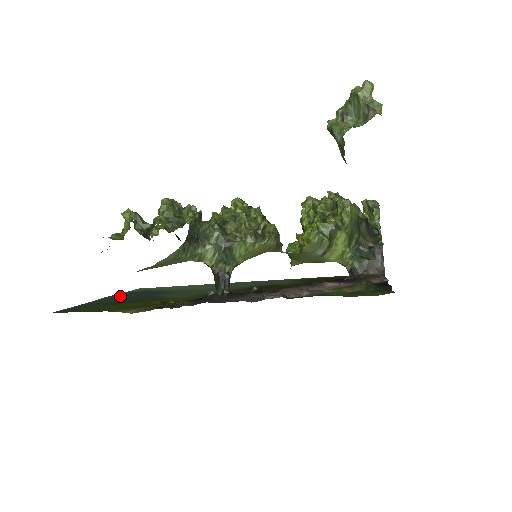
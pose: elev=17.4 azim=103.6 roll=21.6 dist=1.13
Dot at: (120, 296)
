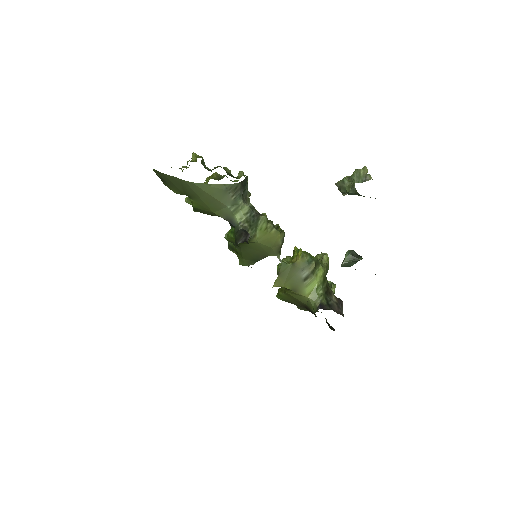
Dot at: occluded
